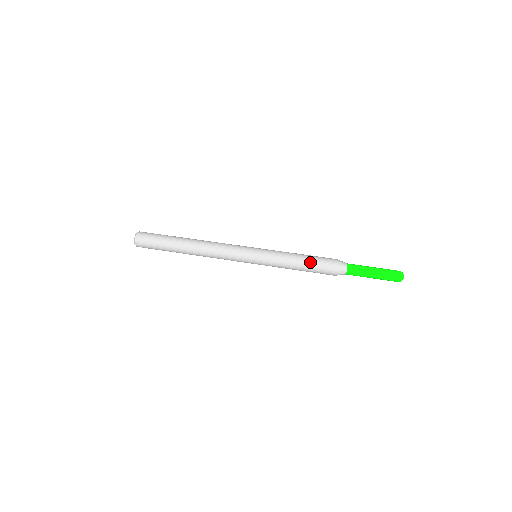
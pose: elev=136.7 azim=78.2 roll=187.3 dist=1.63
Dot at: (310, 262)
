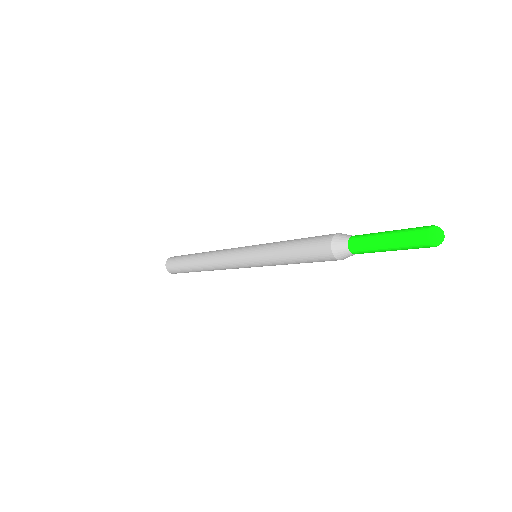
Dot at: (305, 238)
